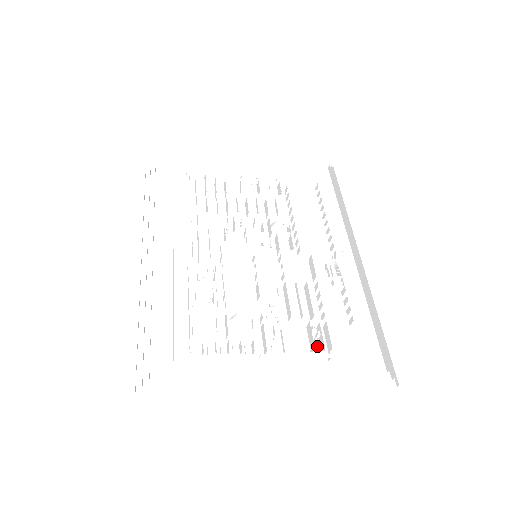
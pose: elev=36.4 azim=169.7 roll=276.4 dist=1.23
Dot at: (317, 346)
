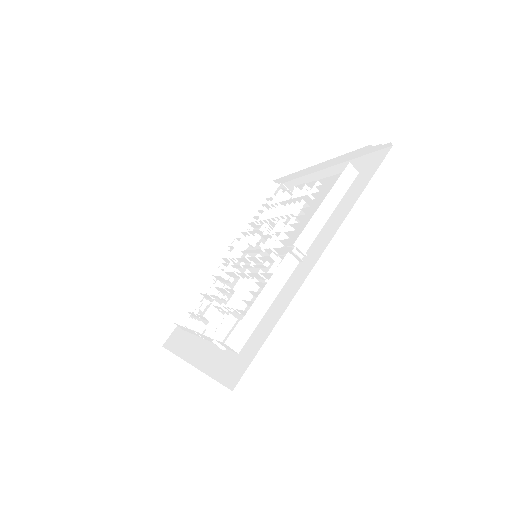
Dot at: (225, 335)
